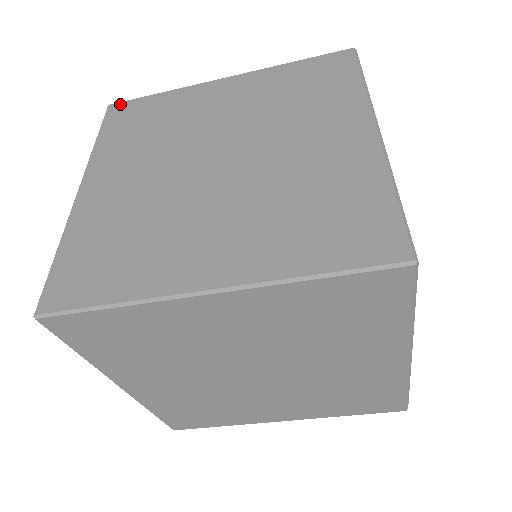
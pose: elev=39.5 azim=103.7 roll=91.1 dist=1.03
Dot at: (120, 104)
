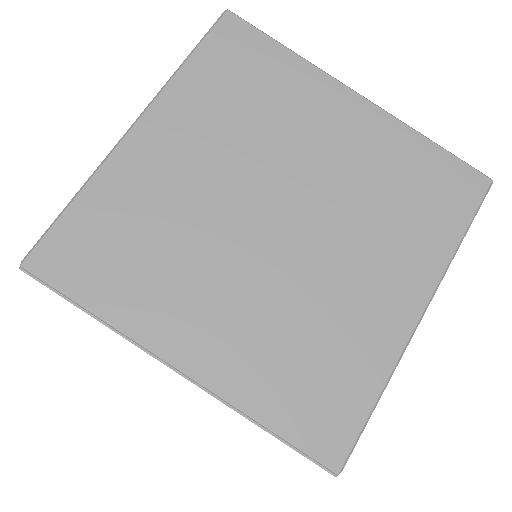
Dot at: occluded
